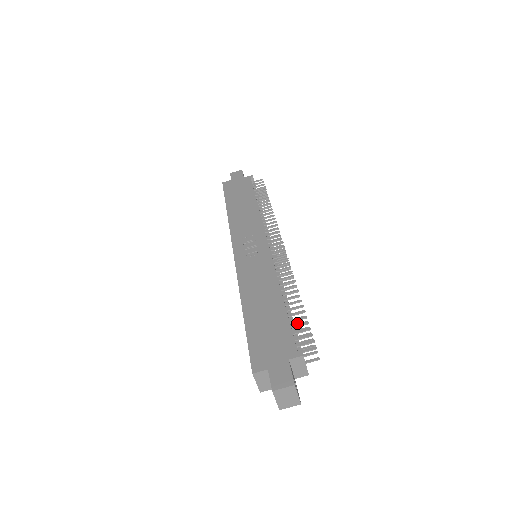
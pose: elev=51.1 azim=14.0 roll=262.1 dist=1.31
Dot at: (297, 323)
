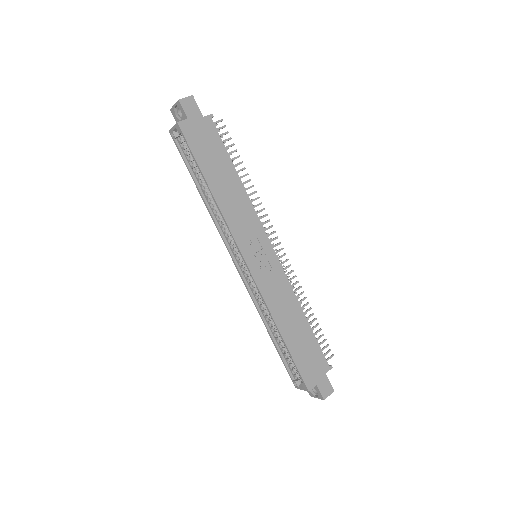
Dot at: occluded
